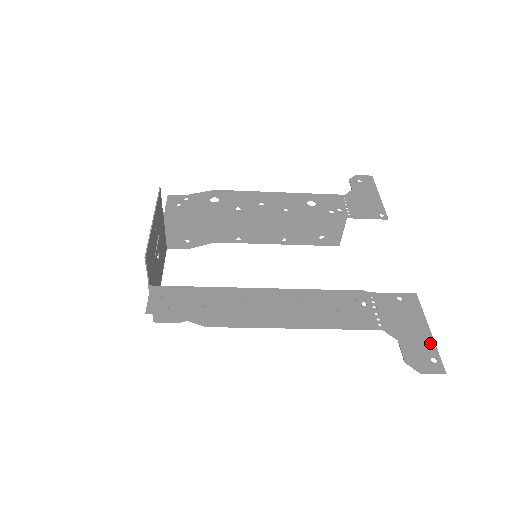
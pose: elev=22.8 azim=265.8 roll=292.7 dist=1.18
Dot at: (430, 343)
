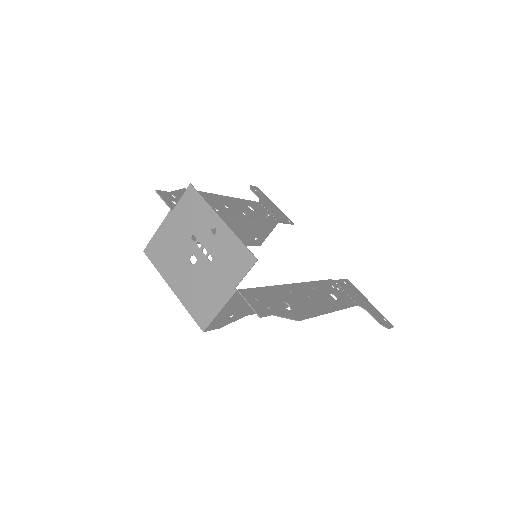
Dot at: (376, 310)
